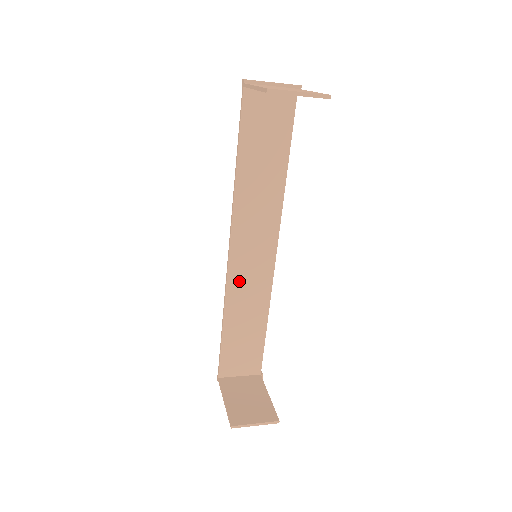
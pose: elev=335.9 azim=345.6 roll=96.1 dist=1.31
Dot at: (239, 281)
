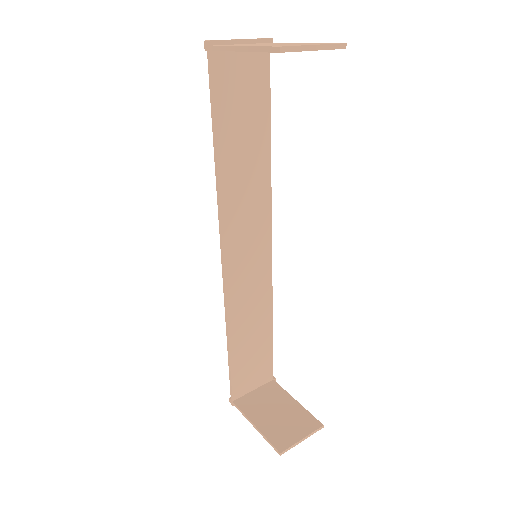
Dot at: (238, 289)
